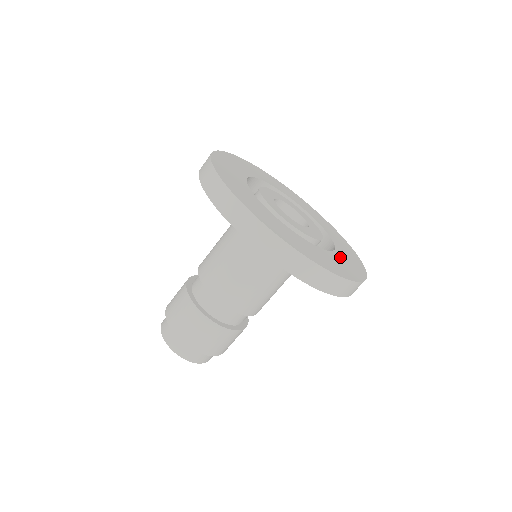
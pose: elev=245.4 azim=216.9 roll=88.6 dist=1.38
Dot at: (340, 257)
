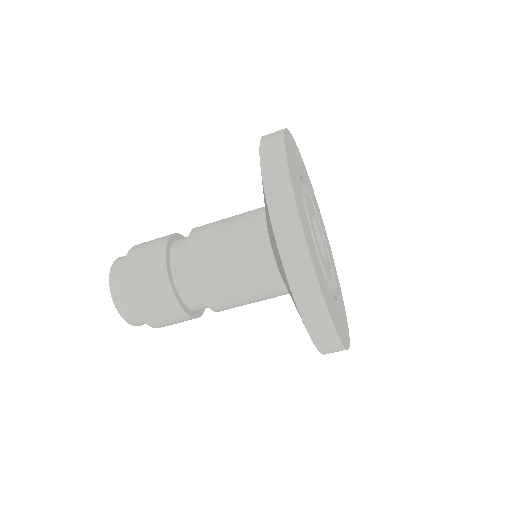
Dot at: occluded
